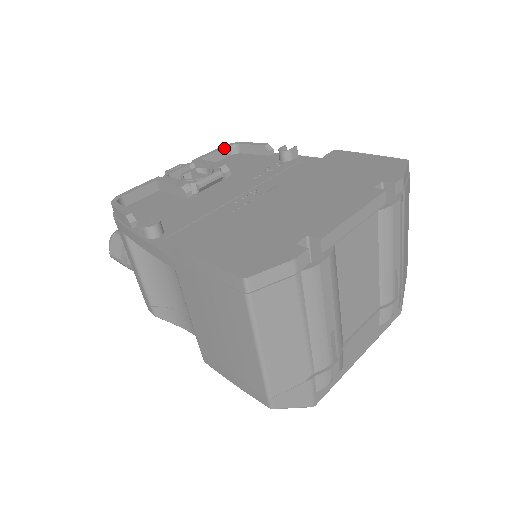
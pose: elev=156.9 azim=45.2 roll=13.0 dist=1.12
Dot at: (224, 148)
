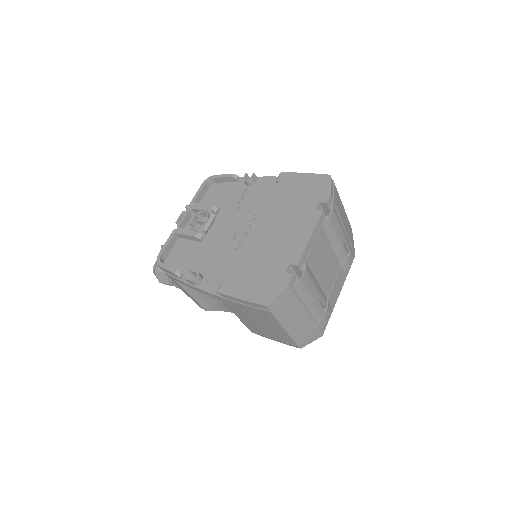
Dot at: (204, 185)
